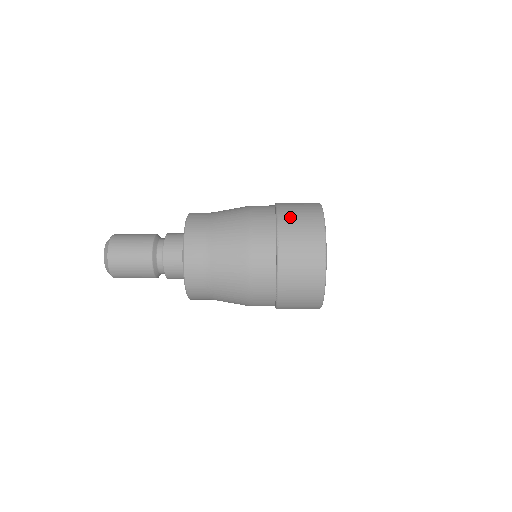
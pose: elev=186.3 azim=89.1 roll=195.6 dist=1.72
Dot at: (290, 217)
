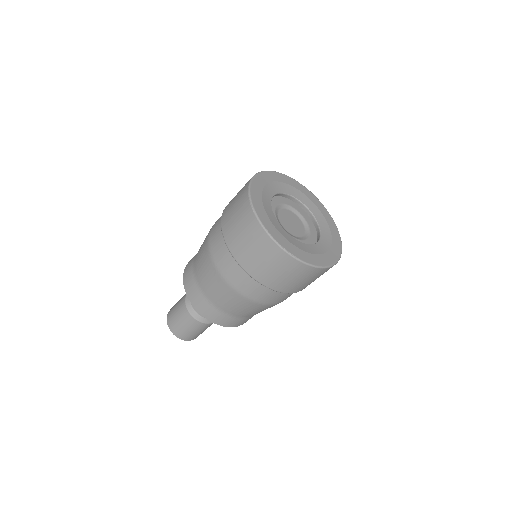
Dot at: (230, 204)
